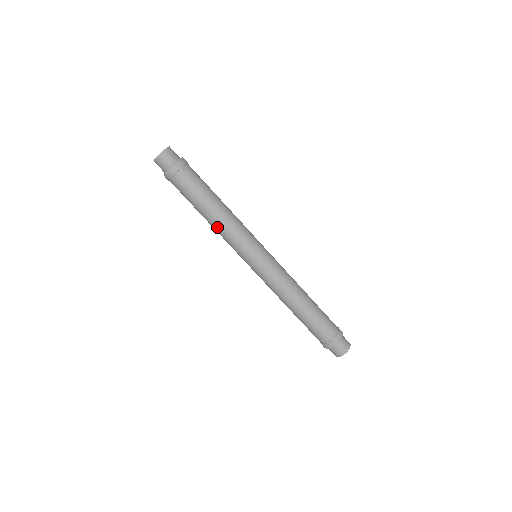
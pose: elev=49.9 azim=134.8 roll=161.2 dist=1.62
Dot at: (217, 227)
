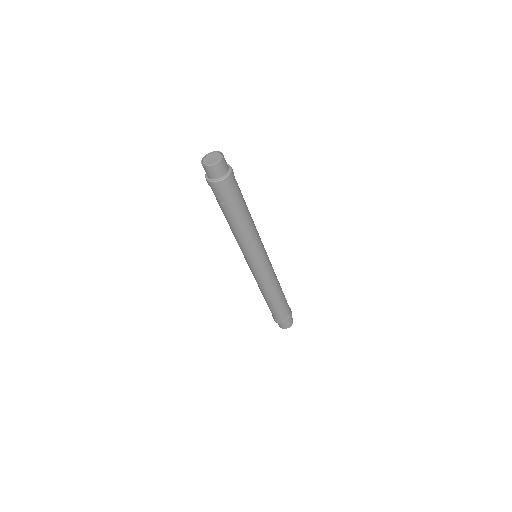
Dot at: (241, 234)
